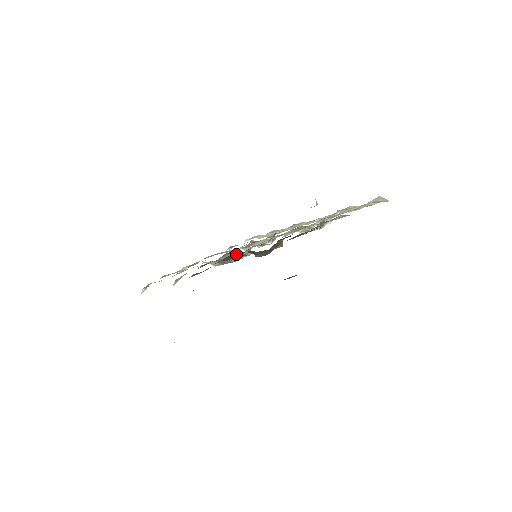
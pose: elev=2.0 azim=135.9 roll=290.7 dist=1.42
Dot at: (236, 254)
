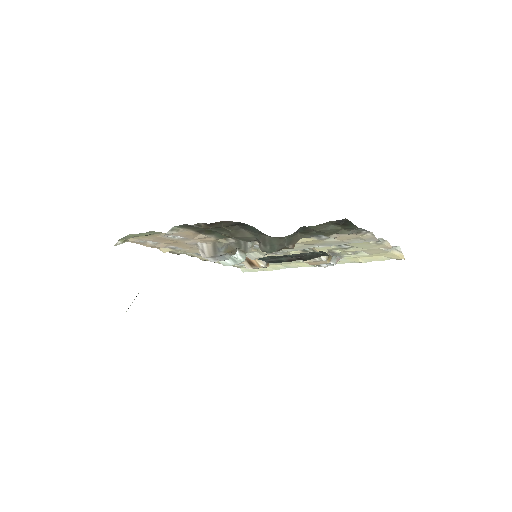
Dot at: (246, 232)
